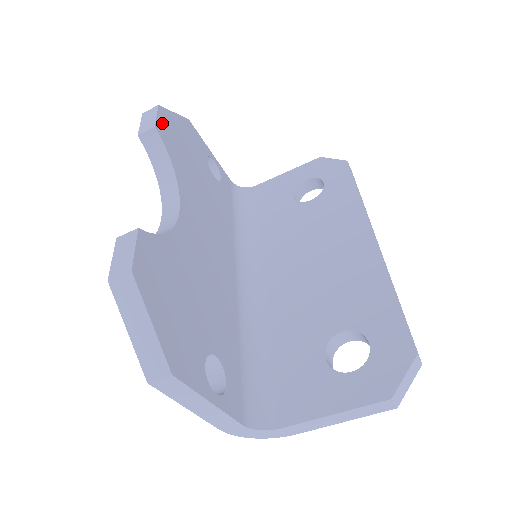
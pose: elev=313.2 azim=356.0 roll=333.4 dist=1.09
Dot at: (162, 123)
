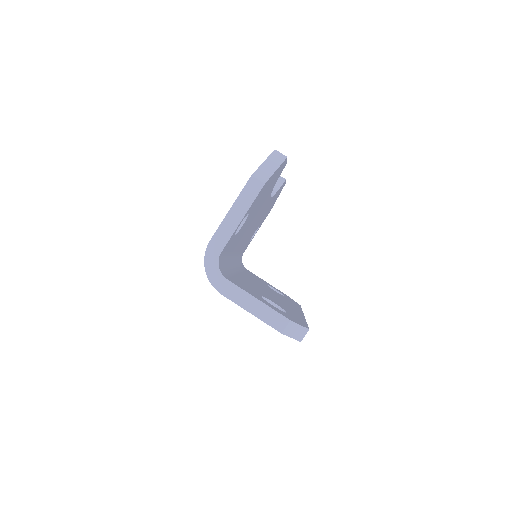
Dot at: (283, 185)
